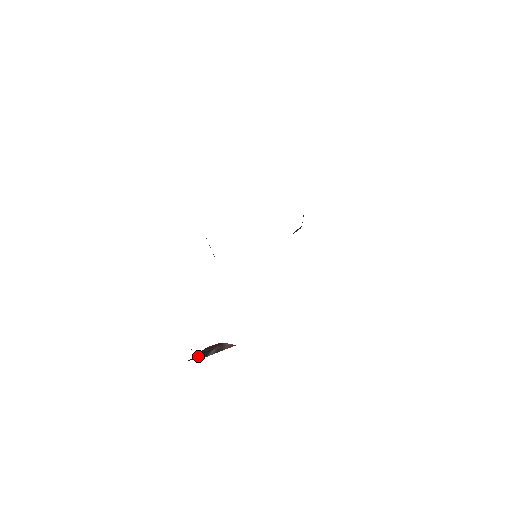
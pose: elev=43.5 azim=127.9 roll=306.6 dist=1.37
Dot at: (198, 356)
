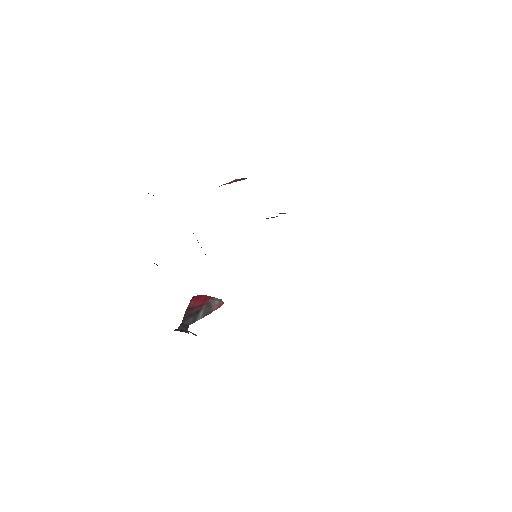
Dot at: (186, 321)
